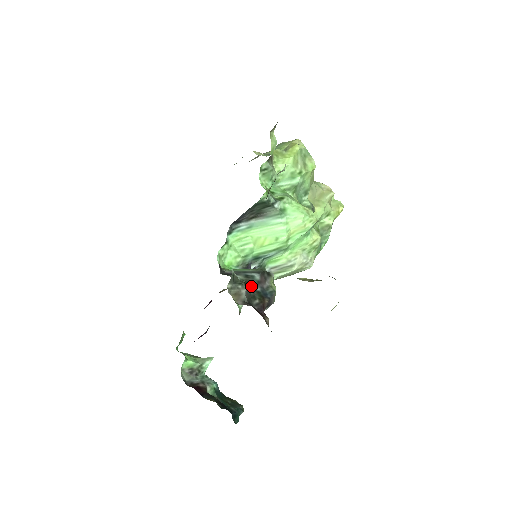
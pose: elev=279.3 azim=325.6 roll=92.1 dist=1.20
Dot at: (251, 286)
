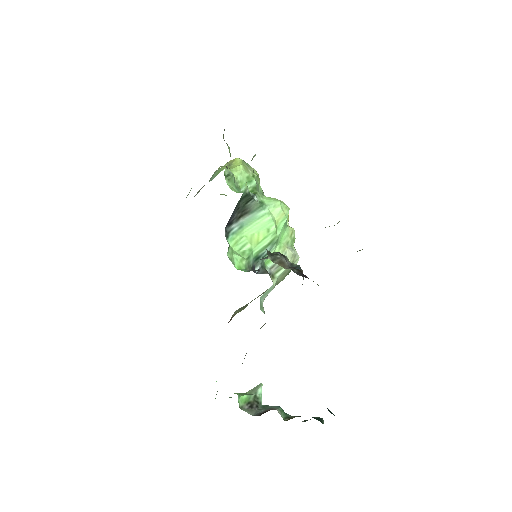
Dot at: occluded
